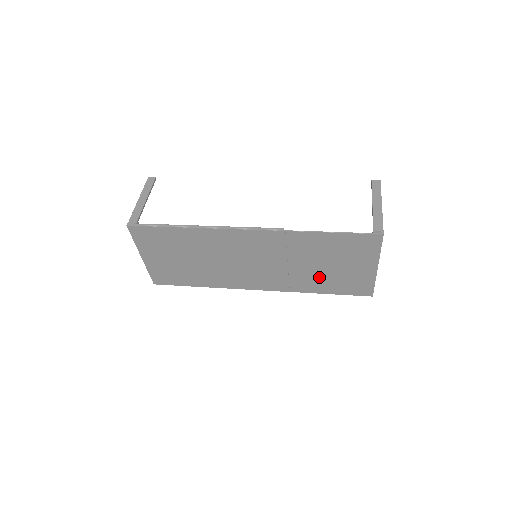
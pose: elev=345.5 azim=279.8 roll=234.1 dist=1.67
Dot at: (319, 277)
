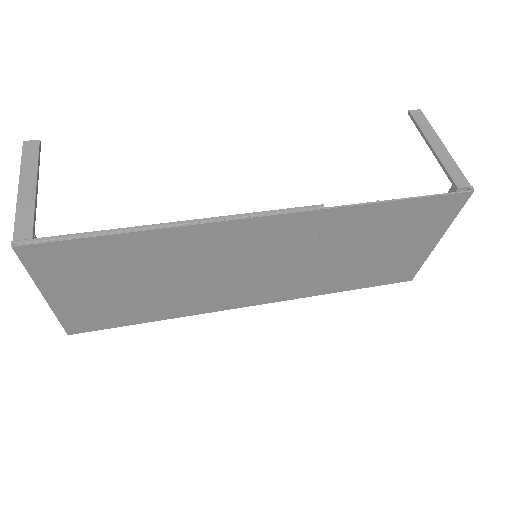
Dot at: (351, 270)
